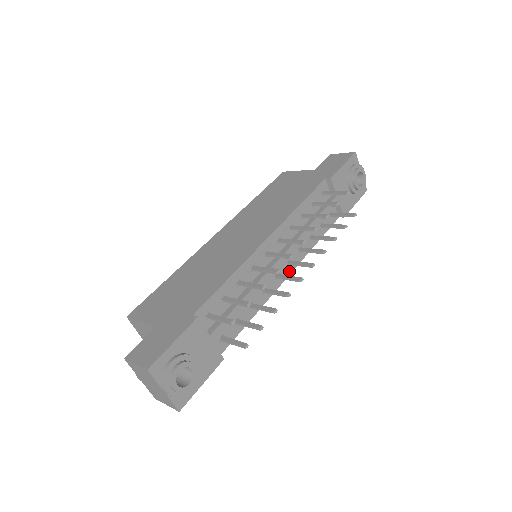
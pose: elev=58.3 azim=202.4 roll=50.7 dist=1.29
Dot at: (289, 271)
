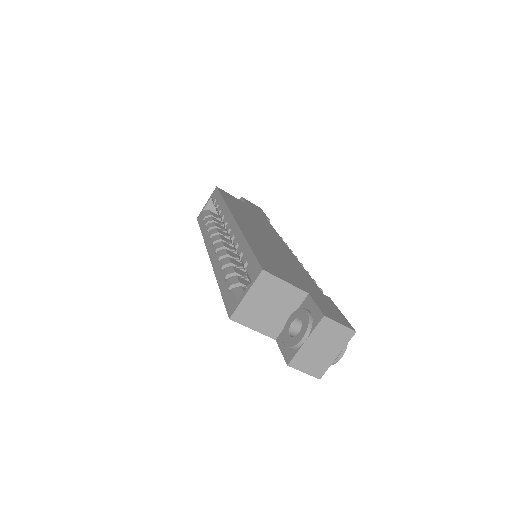
Dot at: occluded
